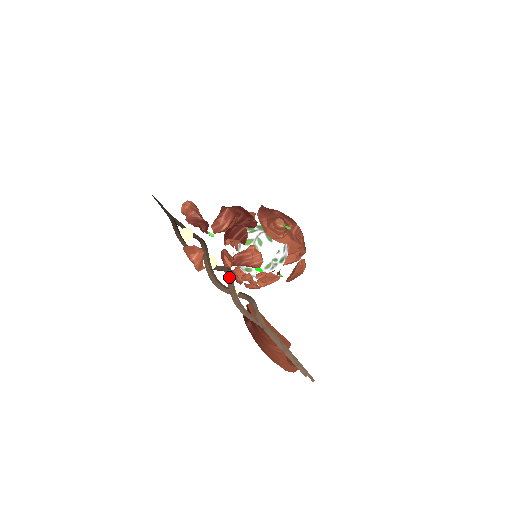
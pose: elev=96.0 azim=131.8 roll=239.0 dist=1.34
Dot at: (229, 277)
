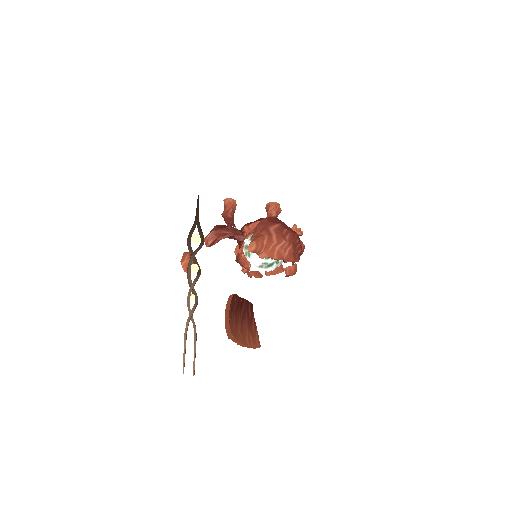
Dot at: (190, 287)
